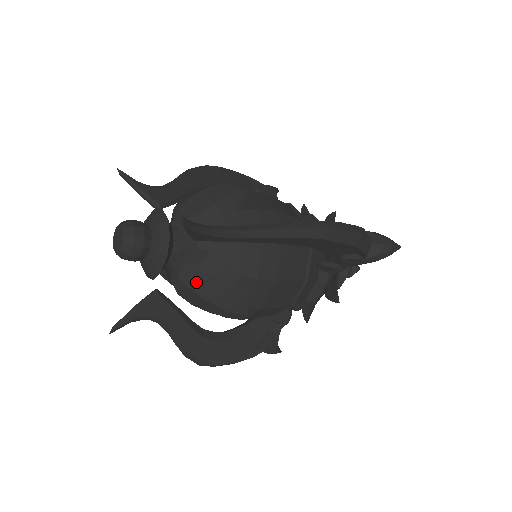
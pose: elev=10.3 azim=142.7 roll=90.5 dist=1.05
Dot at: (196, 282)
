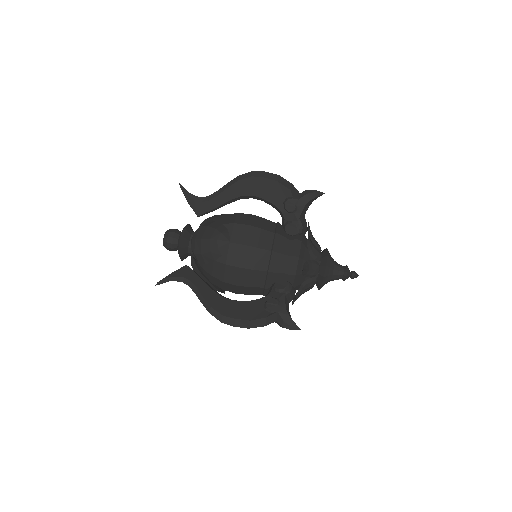
Dot at: occluded
